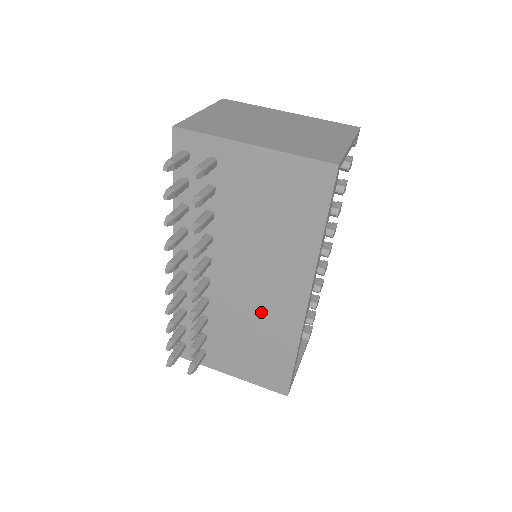
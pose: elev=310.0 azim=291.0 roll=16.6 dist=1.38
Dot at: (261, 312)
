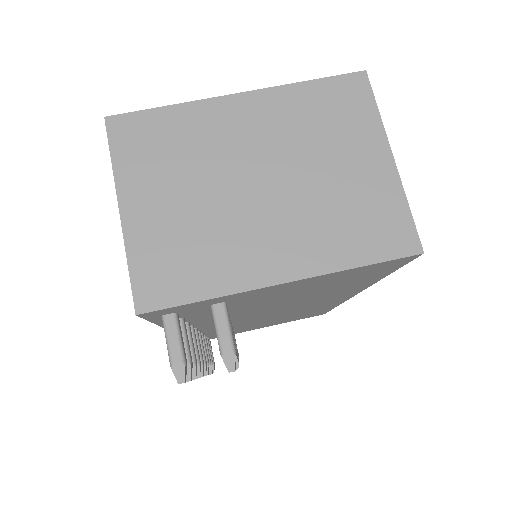
Dot at: (297, 311)
